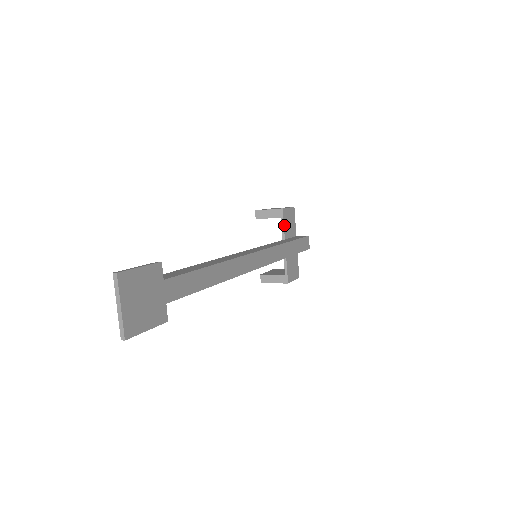
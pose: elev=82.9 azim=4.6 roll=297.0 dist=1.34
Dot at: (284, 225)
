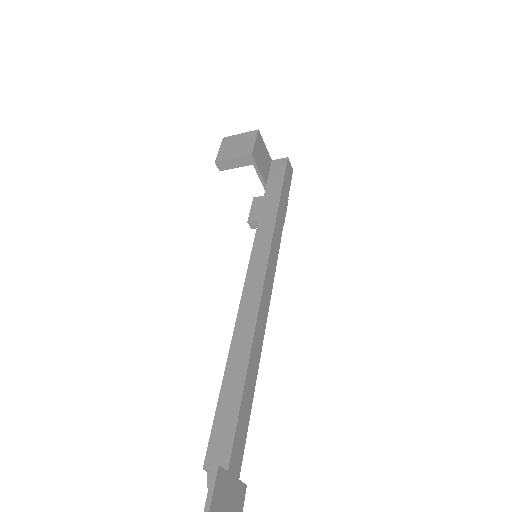
Dot at: (260, 171)
